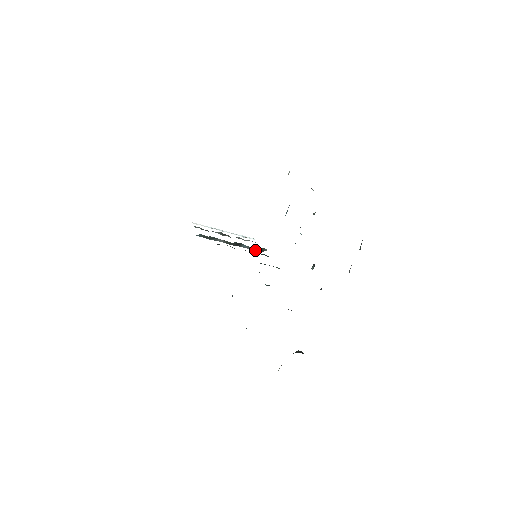
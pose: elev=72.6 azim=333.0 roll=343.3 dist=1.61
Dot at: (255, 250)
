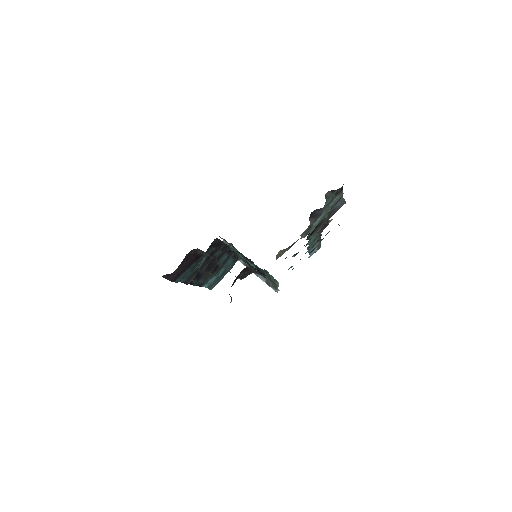
Dot at: (270, 285)
